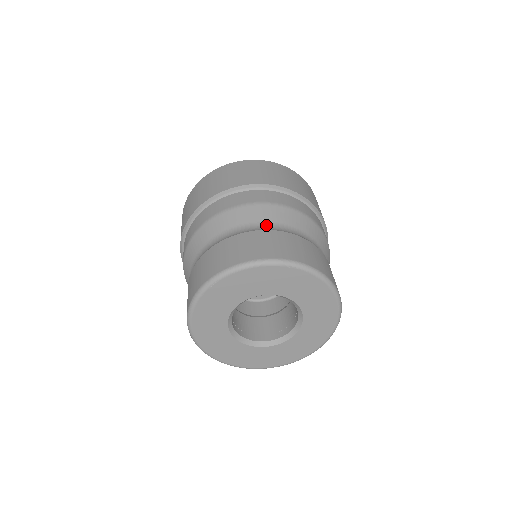
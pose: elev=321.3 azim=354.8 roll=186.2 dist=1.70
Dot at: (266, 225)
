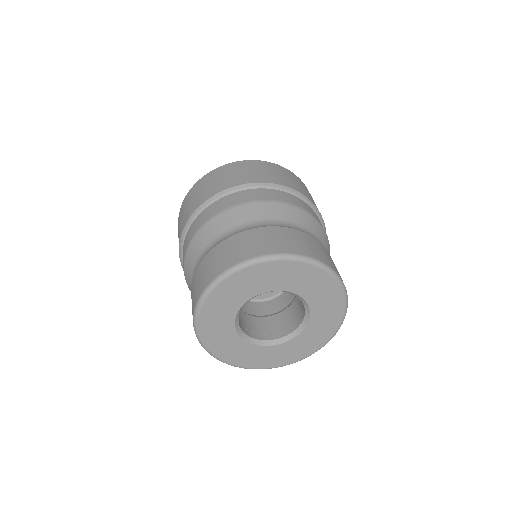
Dot at: (225, 234)
